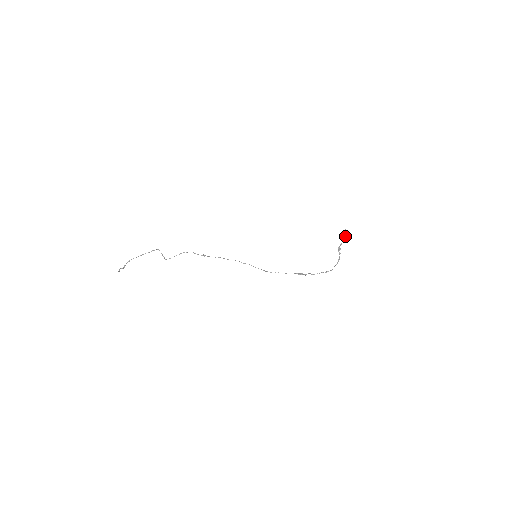
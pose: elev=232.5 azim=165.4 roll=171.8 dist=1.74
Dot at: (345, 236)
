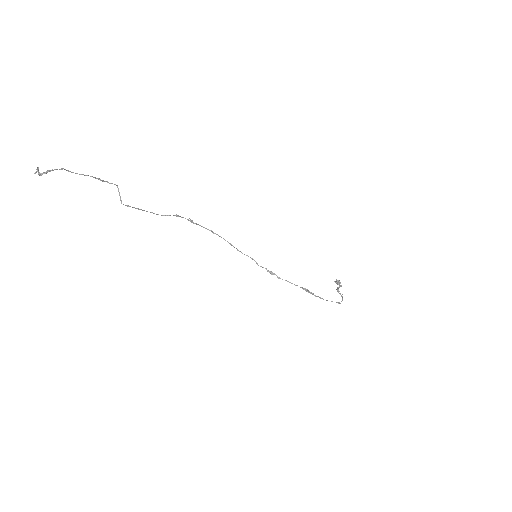
Dot at: occluded
